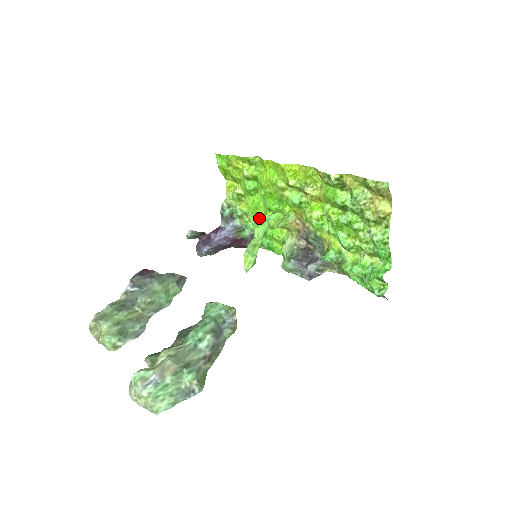
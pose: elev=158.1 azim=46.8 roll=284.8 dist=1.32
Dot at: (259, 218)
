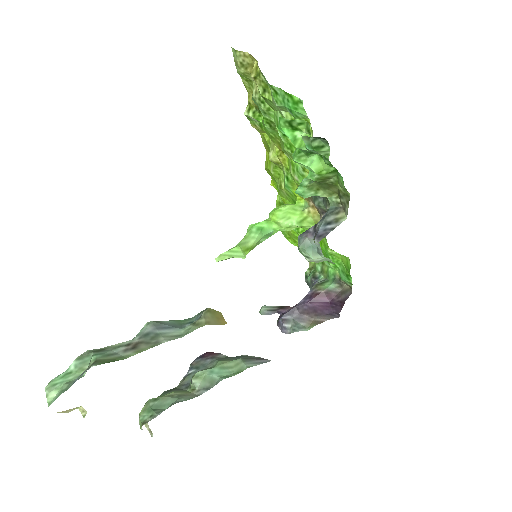
Dot at: occluded
